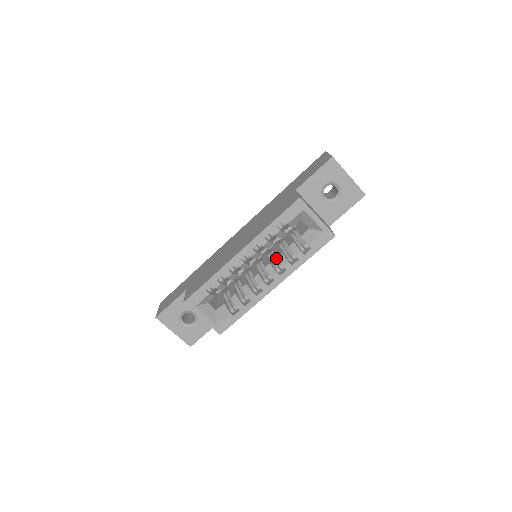
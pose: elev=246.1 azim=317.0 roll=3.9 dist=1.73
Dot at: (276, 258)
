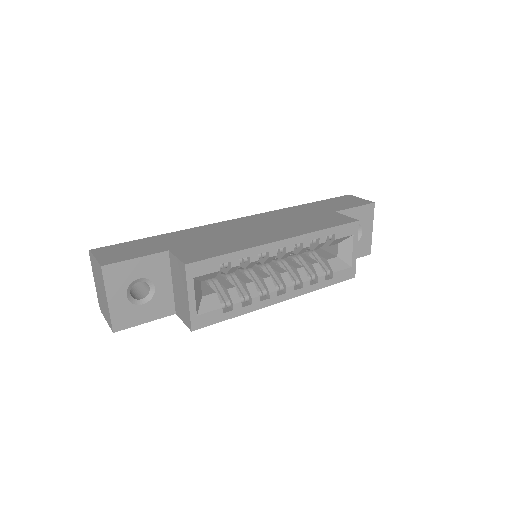
Dot at: (291, 269)
